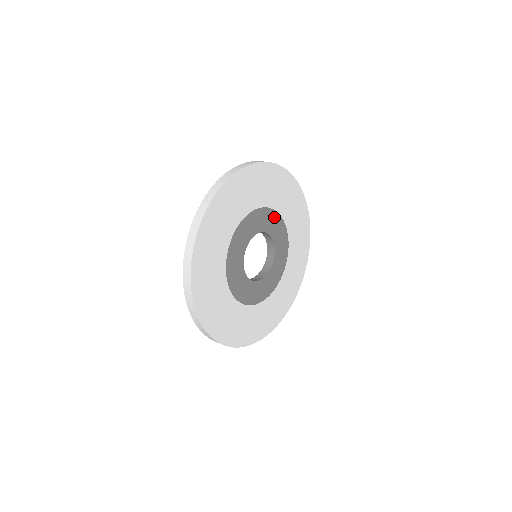
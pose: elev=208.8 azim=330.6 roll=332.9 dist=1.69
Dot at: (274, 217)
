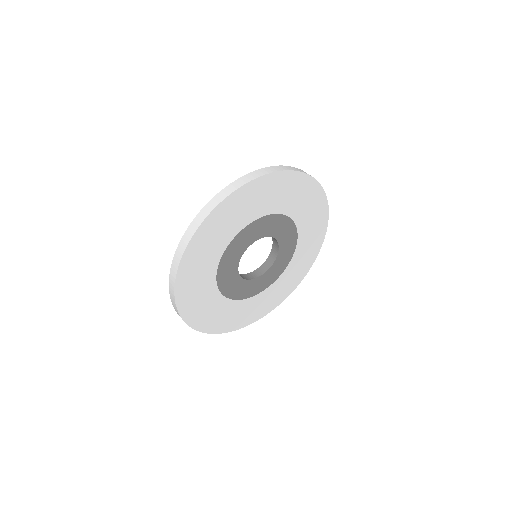
Dot at: (289, 254)
